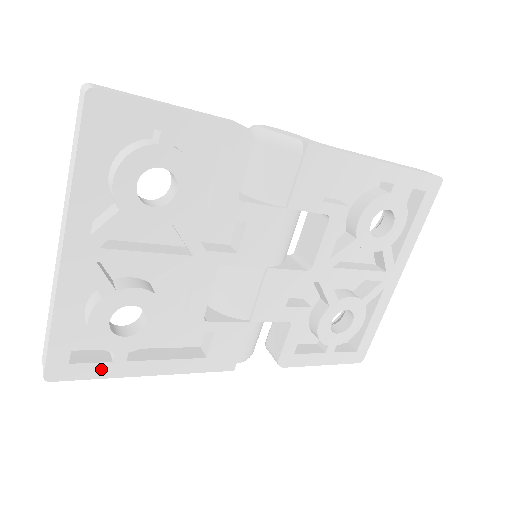
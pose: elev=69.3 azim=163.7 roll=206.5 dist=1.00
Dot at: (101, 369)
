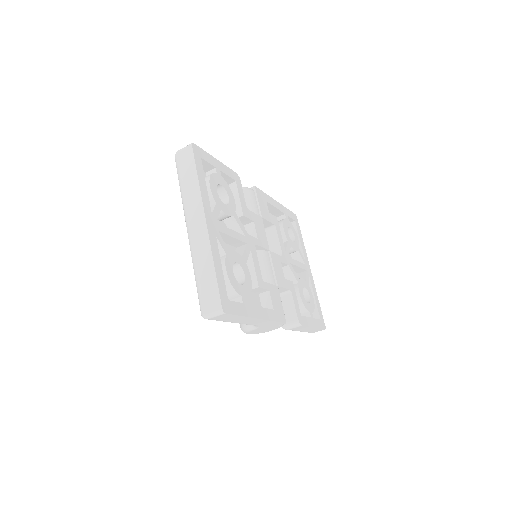
Dot at: (240, 308)
